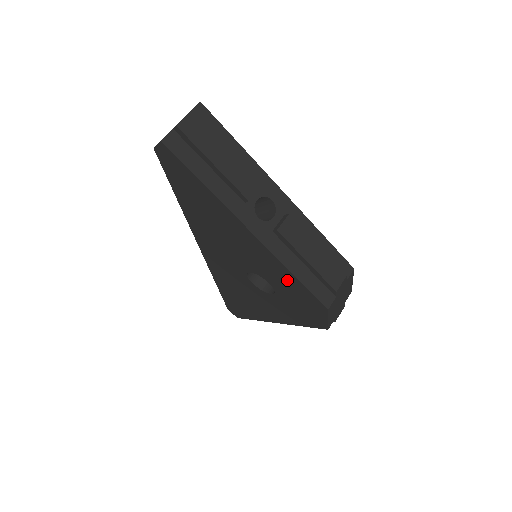
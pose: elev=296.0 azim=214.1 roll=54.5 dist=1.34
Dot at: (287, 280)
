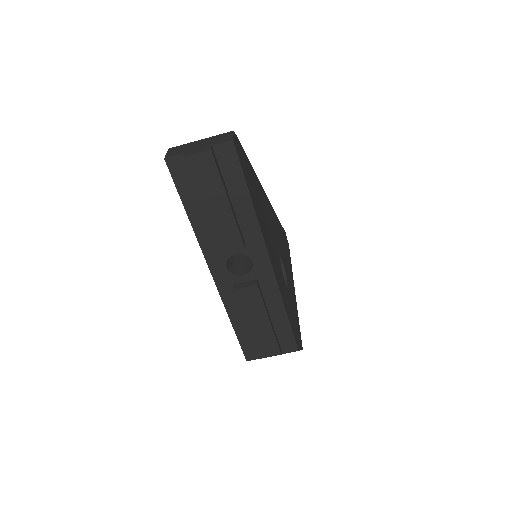
Dot at: occluded
